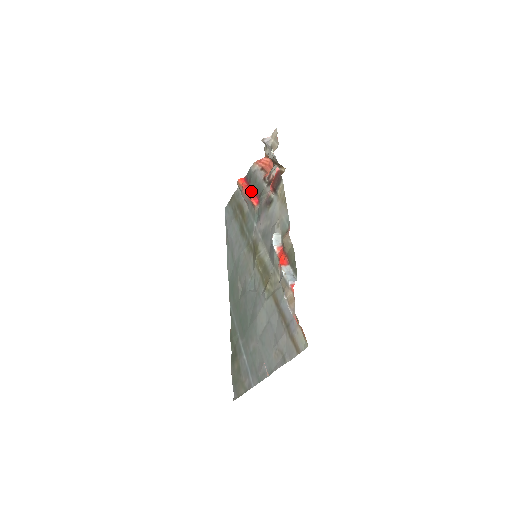
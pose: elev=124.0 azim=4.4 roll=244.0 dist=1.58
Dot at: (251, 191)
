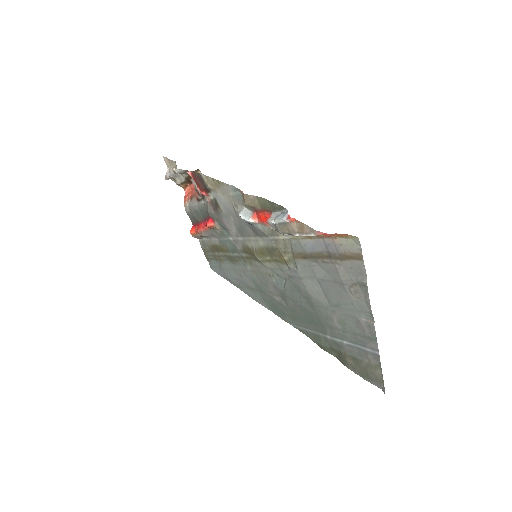
Dot at: (203, 223)
